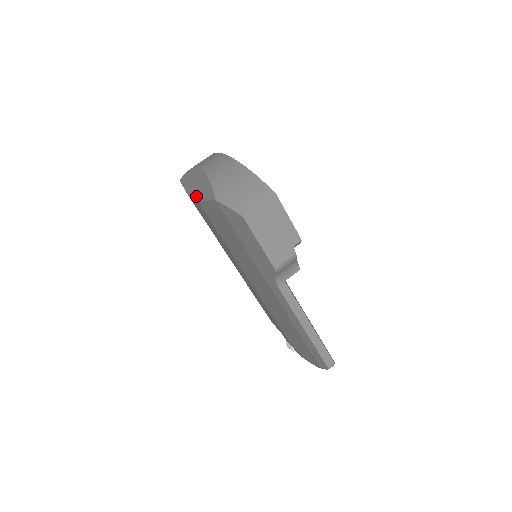
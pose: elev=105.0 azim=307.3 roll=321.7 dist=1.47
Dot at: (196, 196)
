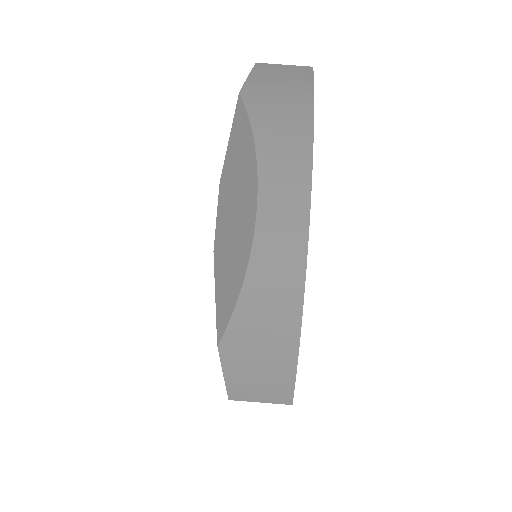
Dot at: (219, 235)
